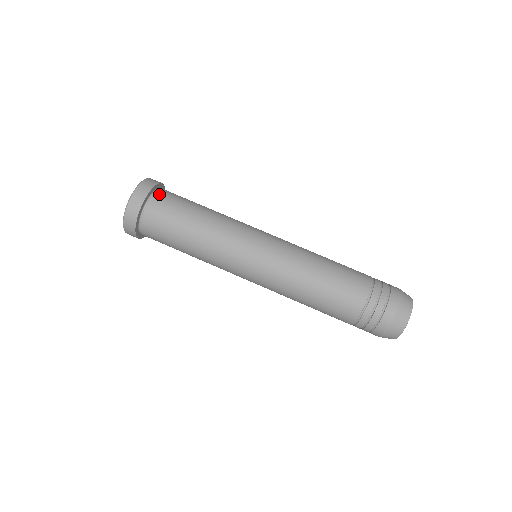
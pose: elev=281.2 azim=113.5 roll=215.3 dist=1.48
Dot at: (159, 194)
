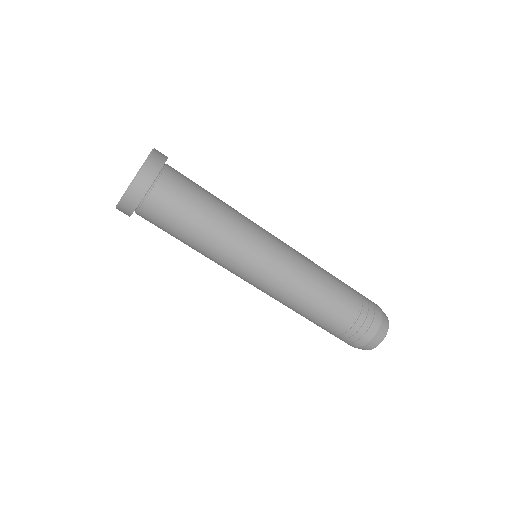
Dot at: (167, 176)
